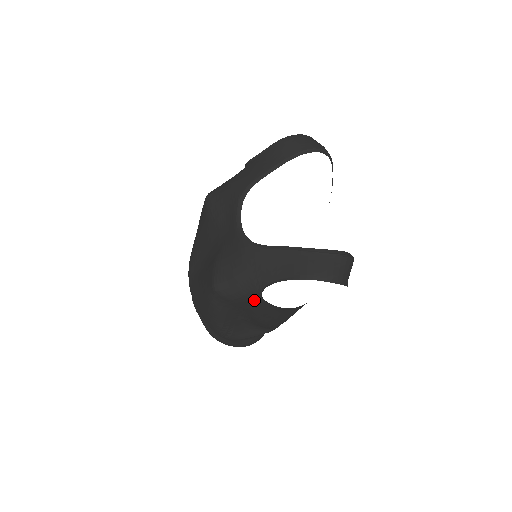
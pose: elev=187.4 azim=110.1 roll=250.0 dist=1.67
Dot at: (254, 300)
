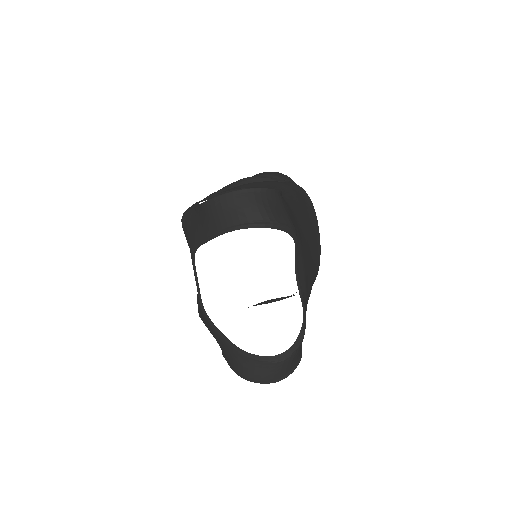
Dot at: occluded
